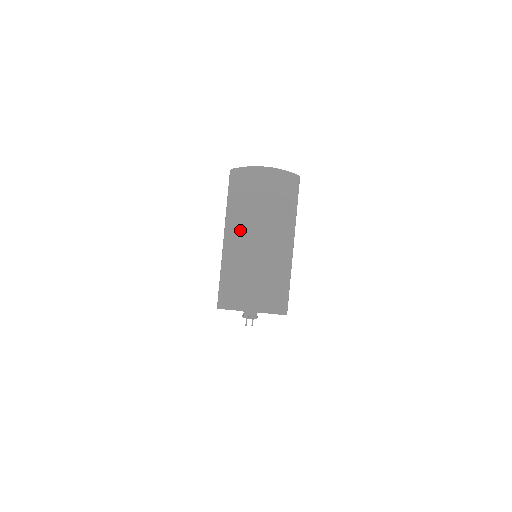
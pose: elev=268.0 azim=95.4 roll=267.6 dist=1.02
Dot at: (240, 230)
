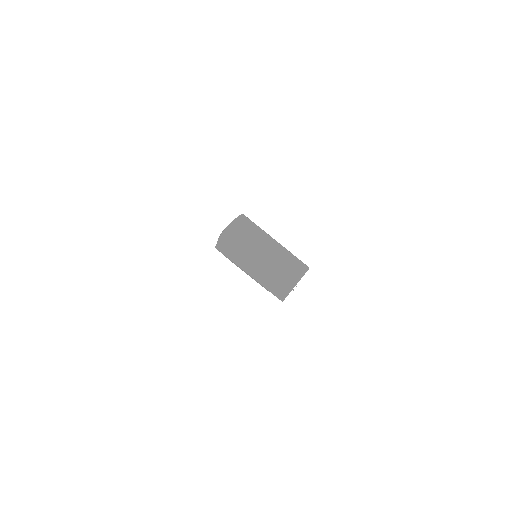
Dot at: (250, 263)
